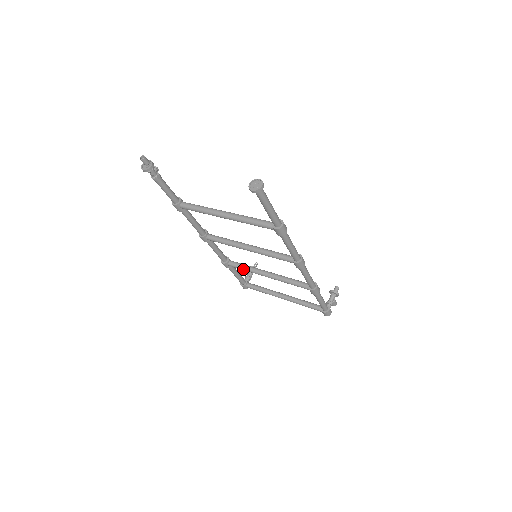
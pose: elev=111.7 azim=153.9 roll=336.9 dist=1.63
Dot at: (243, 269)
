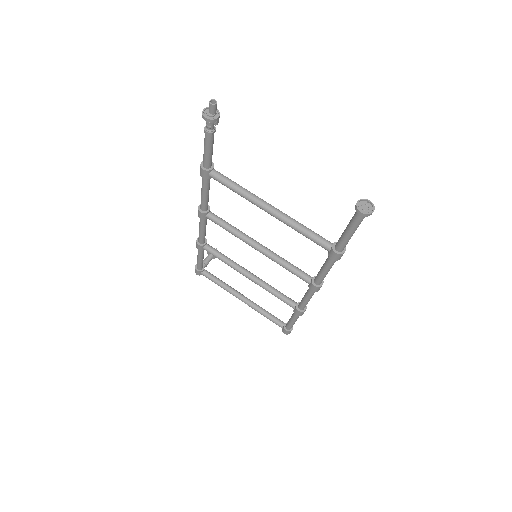
Dot at: (221, 259)
